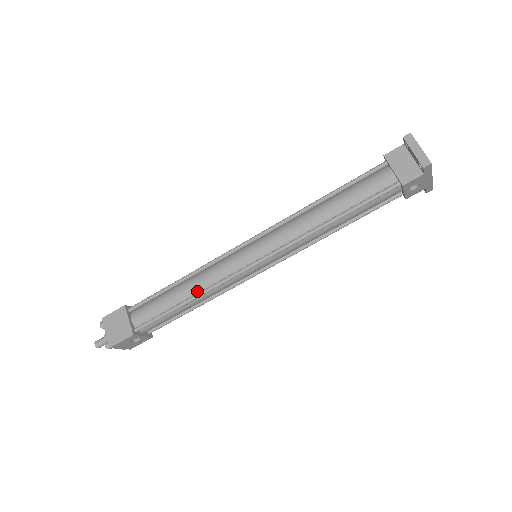
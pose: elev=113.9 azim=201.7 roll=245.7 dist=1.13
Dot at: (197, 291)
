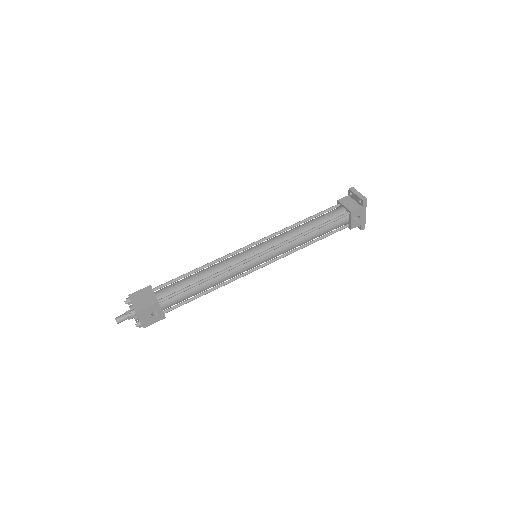
Dot at: (213, 273)
